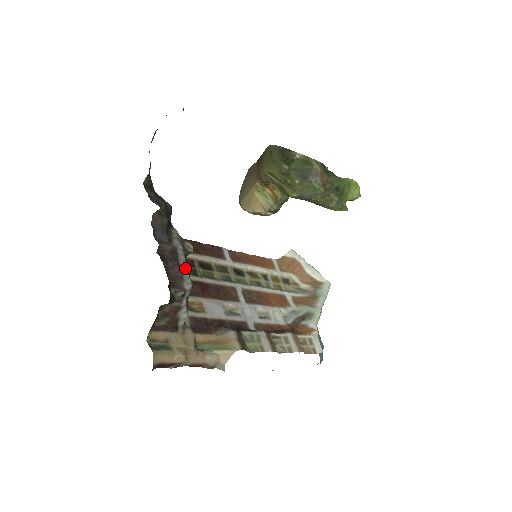
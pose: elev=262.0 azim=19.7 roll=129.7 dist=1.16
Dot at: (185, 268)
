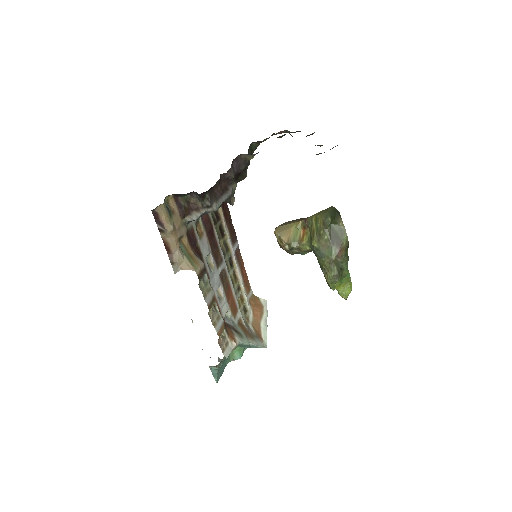
Dot at: (222, 201)
